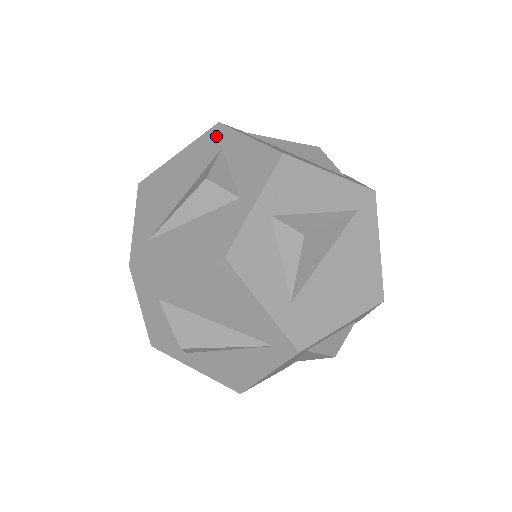
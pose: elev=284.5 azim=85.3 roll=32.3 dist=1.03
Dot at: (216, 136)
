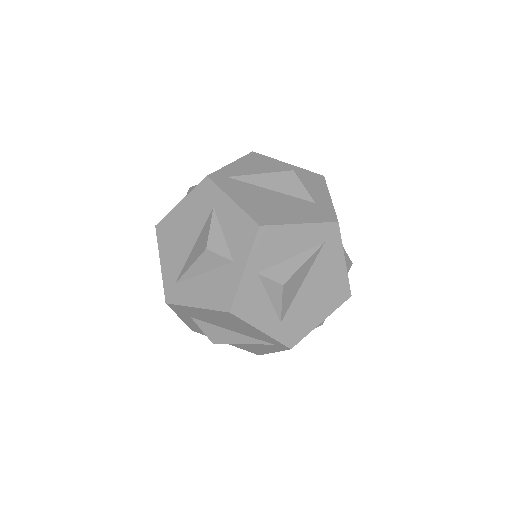
Dot at: (207, 192)
